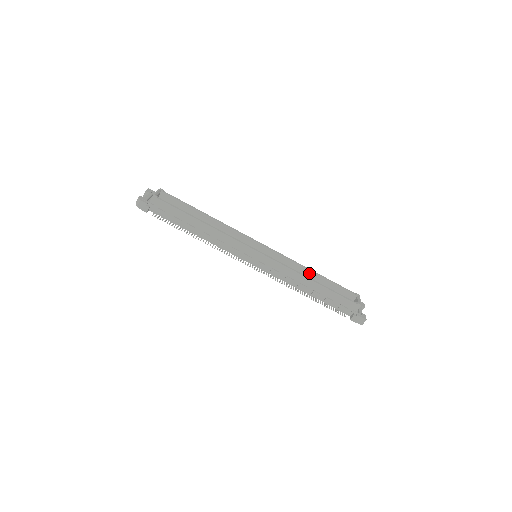
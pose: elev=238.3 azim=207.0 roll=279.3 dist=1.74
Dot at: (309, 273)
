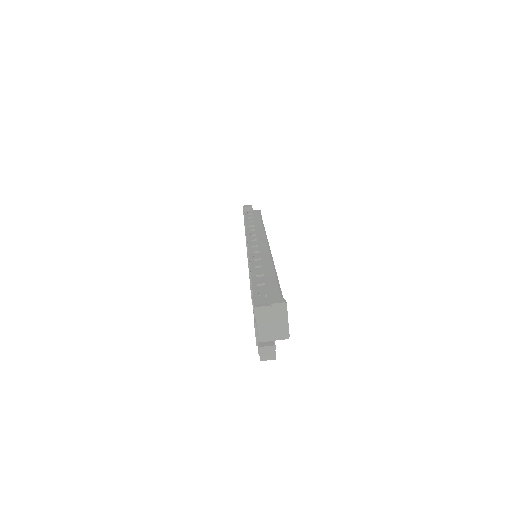
Dot at: occluded
